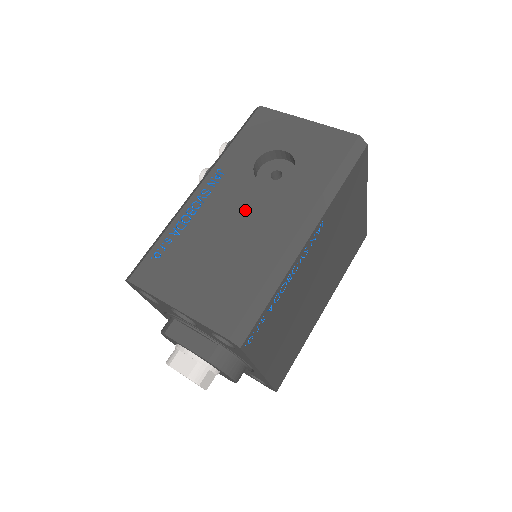
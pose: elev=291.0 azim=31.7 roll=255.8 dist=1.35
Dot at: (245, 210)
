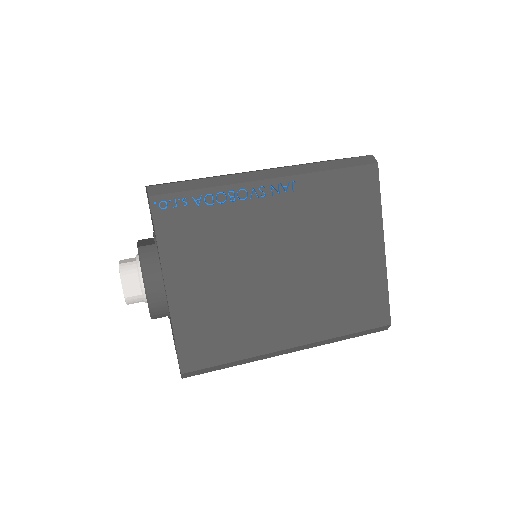
Dot at: occluded
